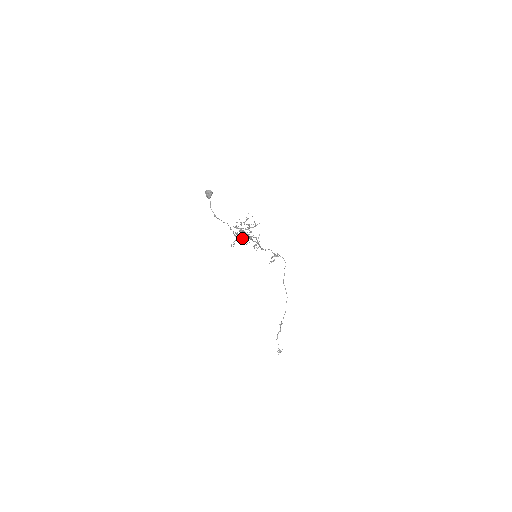
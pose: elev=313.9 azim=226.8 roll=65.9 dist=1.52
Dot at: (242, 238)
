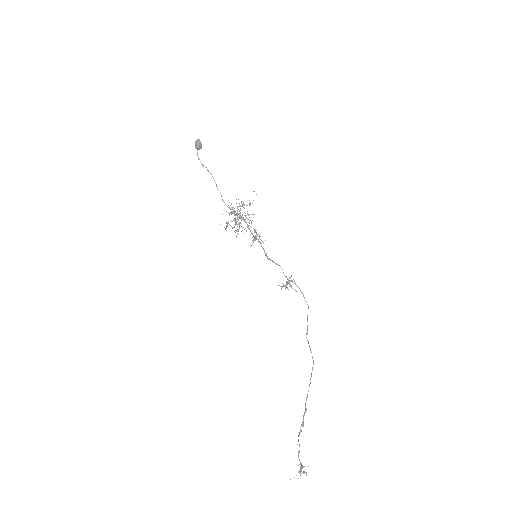
Dot at: (231, 204)
